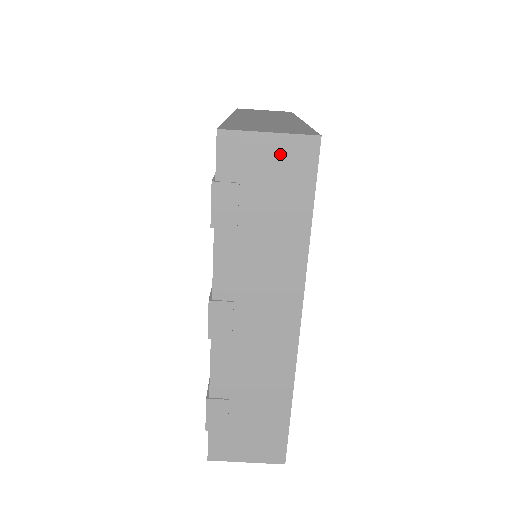
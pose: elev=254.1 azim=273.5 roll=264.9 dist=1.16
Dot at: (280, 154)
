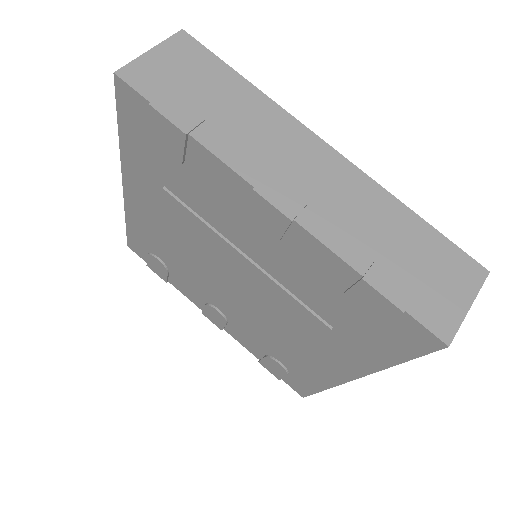
Dot at: (172, 56)
